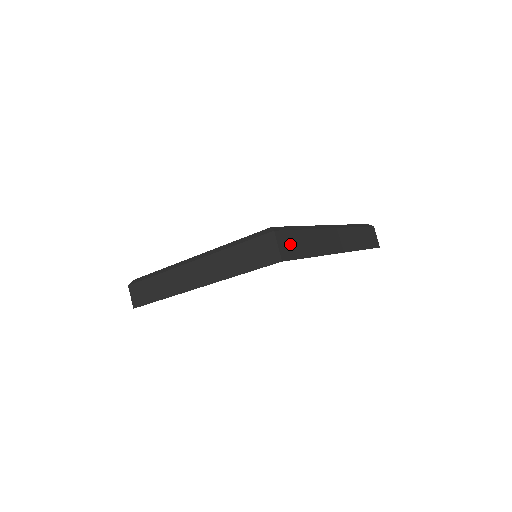
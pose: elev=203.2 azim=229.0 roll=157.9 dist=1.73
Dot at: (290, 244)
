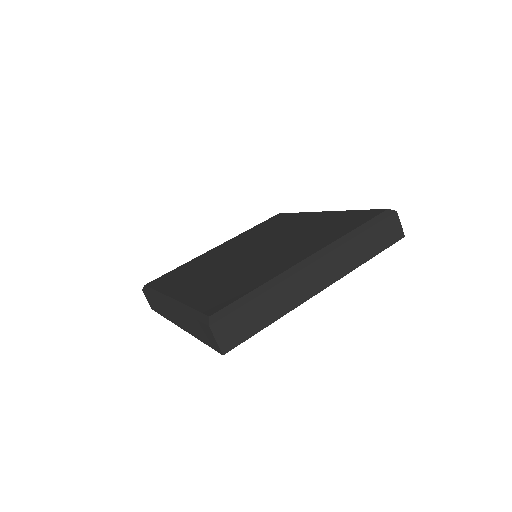
Dot at: (236, 327)
